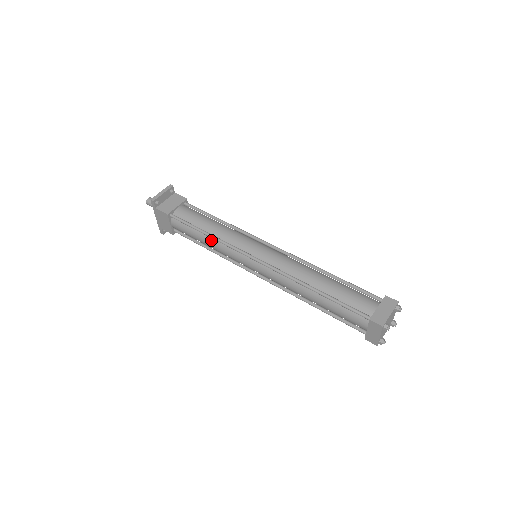
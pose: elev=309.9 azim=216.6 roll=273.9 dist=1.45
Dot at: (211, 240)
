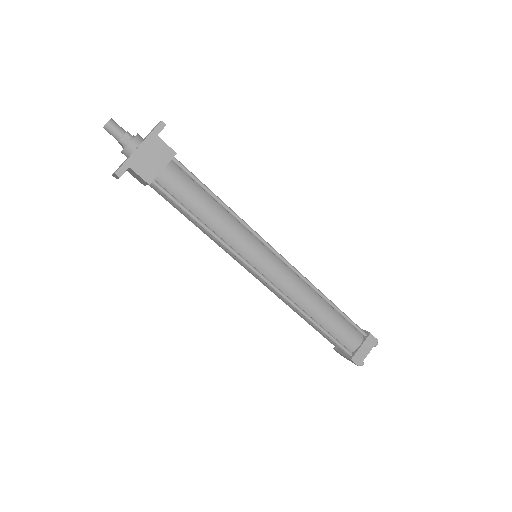
Dot at: (224, 214)
